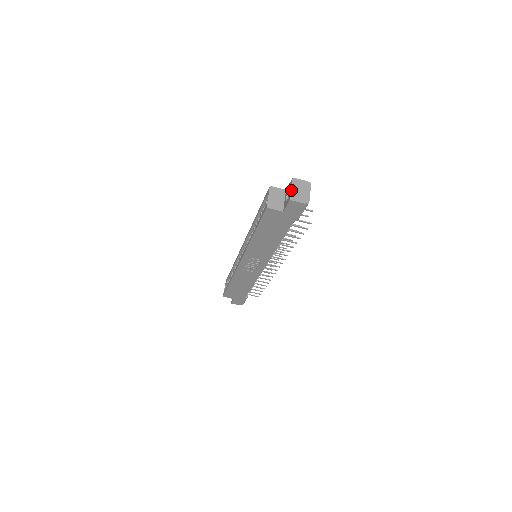
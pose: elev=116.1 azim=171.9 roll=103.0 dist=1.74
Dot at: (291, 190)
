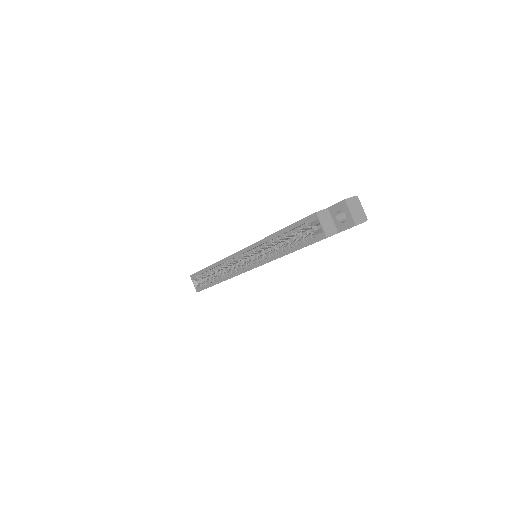
Dot at: (351, 214)
